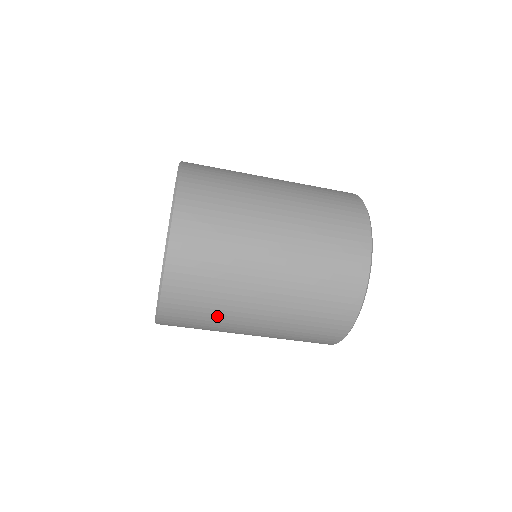
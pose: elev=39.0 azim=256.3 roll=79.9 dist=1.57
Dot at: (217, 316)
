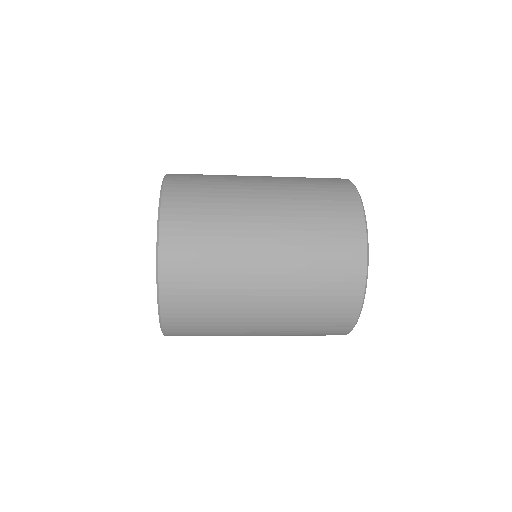
Dot at: (220, 310)
